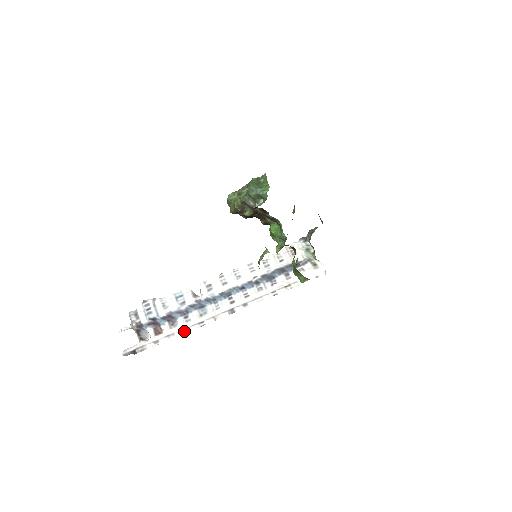
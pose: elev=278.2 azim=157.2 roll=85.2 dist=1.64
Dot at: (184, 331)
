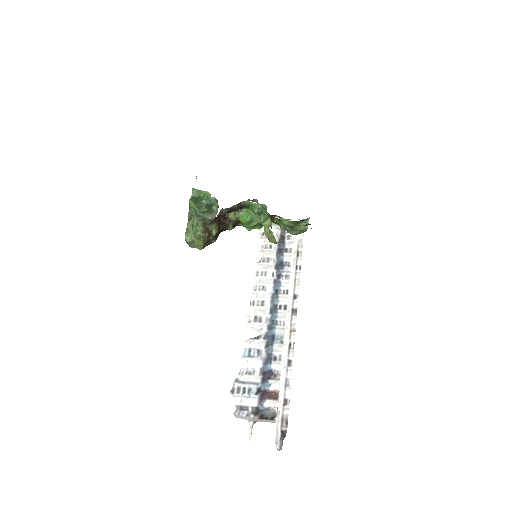
Dot at: (289, 367)
